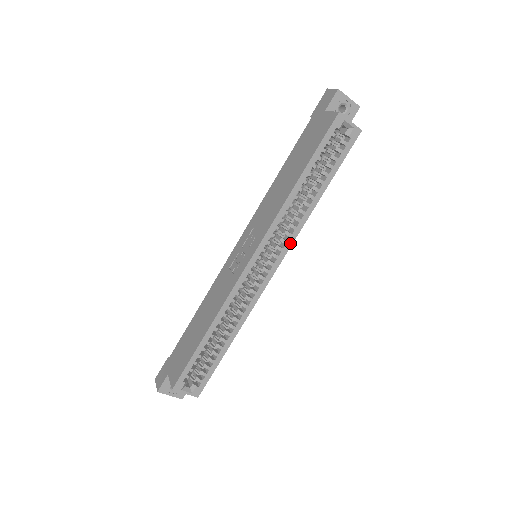
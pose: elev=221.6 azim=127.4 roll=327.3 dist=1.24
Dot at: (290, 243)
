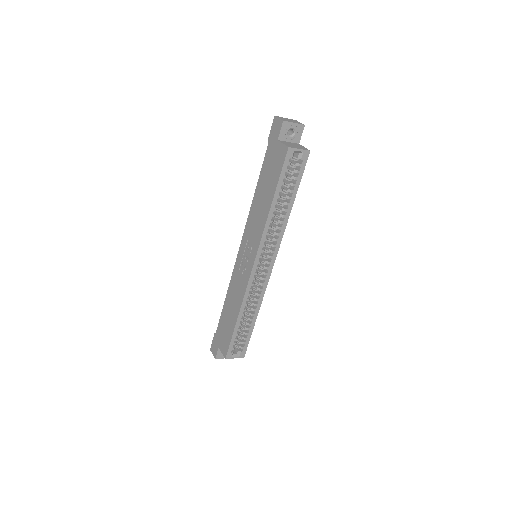
Dot at: (278, 245)
